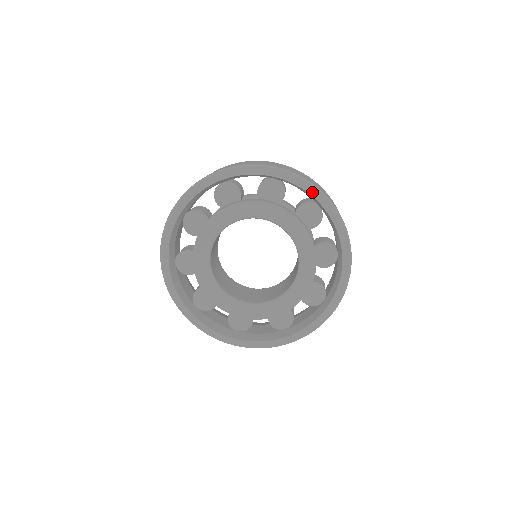
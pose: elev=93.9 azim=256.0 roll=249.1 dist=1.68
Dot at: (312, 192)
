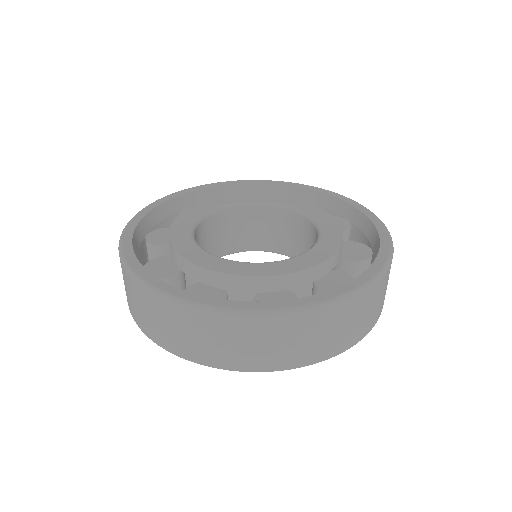
Dot at: (282, 183)
